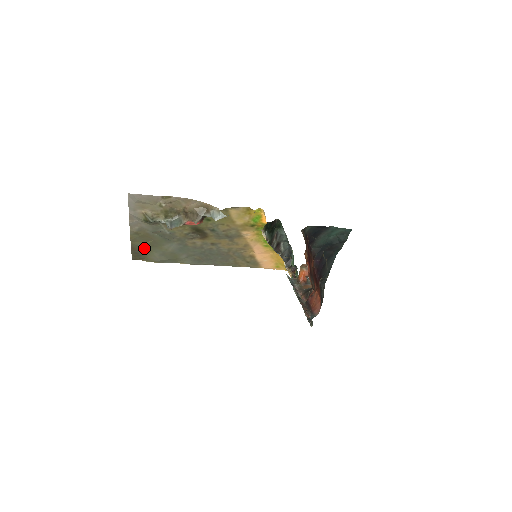
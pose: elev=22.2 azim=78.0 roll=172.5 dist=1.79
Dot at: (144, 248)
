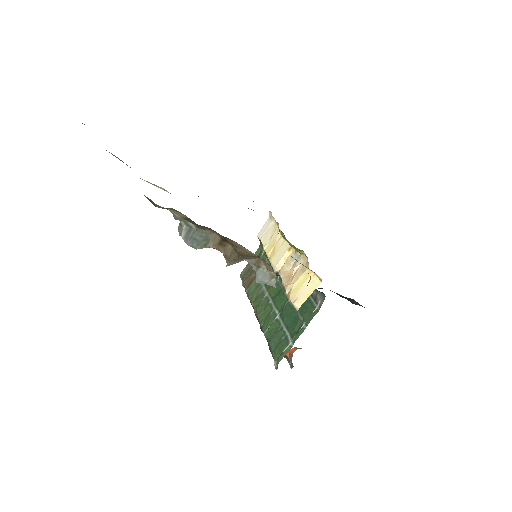
Dot at: occluded
